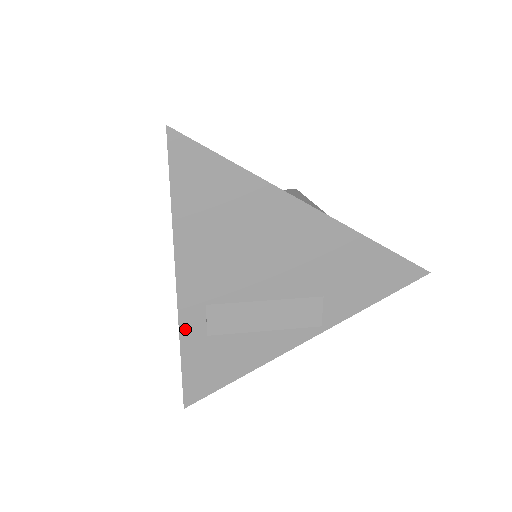
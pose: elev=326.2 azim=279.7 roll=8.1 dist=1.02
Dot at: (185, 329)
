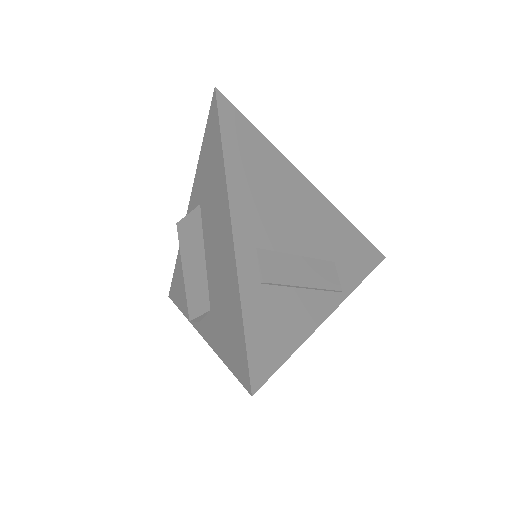
Dot at: (242, 273)
